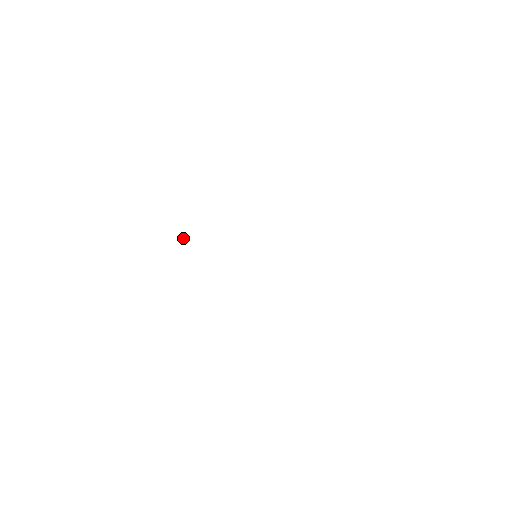
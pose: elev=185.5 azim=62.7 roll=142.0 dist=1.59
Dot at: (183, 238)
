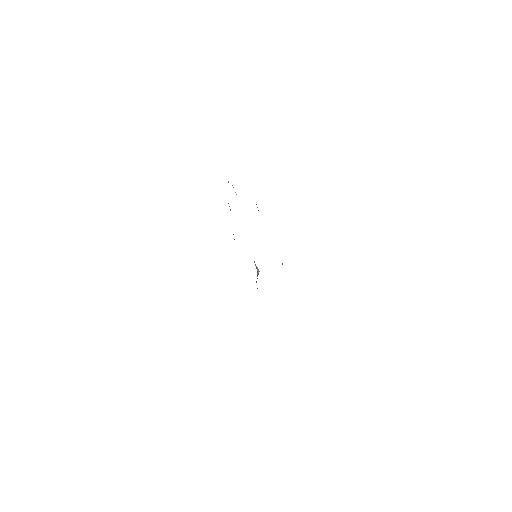
Dot at: occluded
